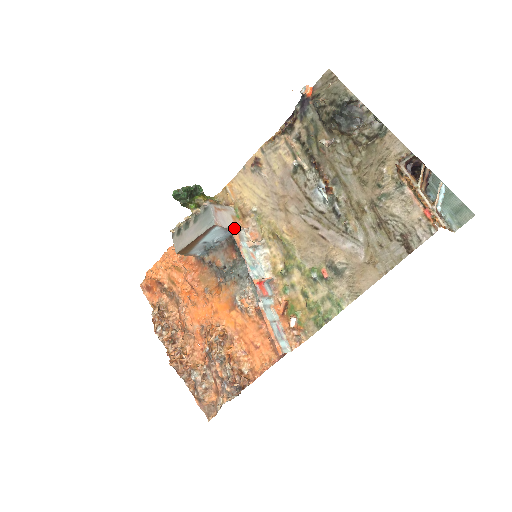
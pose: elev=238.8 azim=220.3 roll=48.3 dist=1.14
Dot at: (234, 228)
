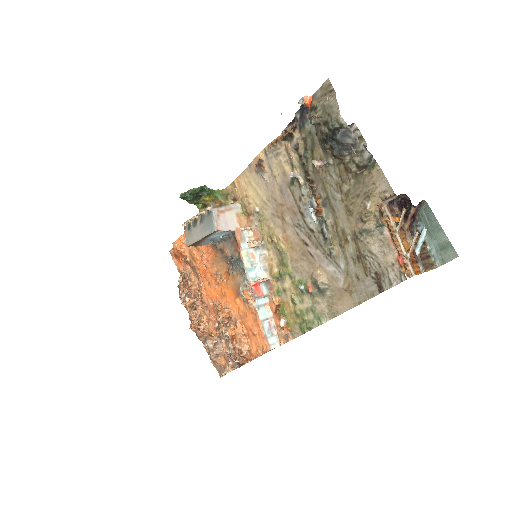
Dot at: (237, 228)
